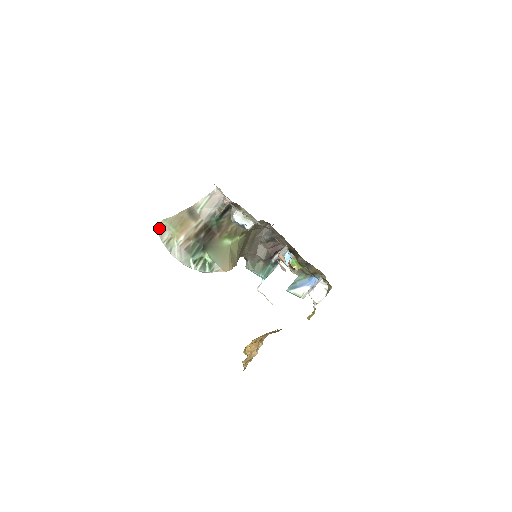
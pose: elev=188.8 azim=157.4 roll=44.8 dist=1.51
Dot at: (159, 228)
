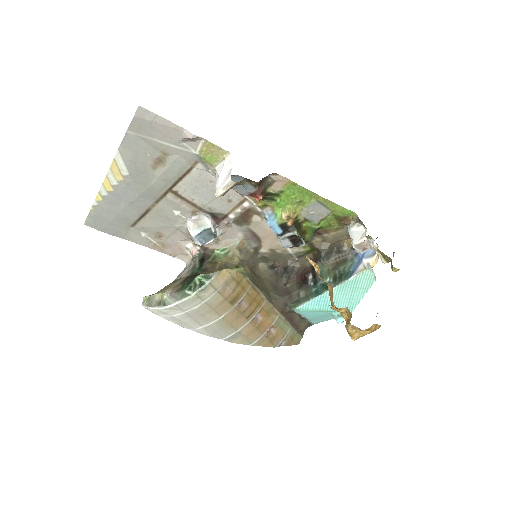
Dot at: (144, 304)
